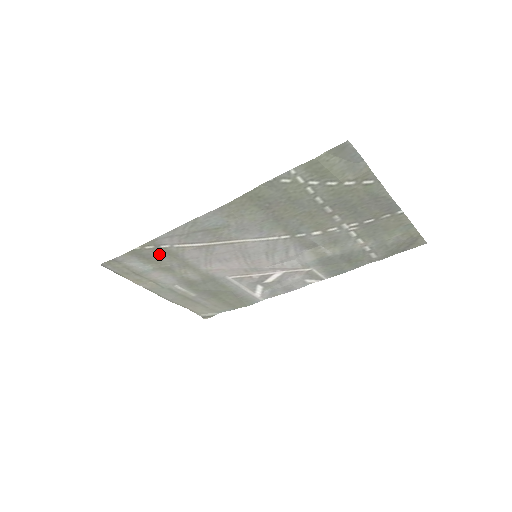
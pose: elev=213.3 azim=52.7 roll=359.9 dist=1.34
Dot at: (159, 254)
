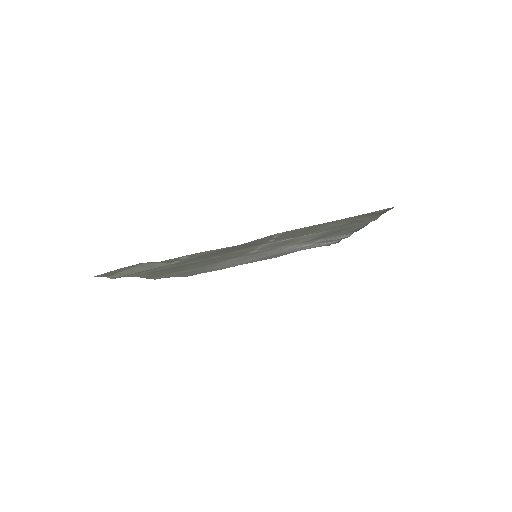
Dot at: occluded
